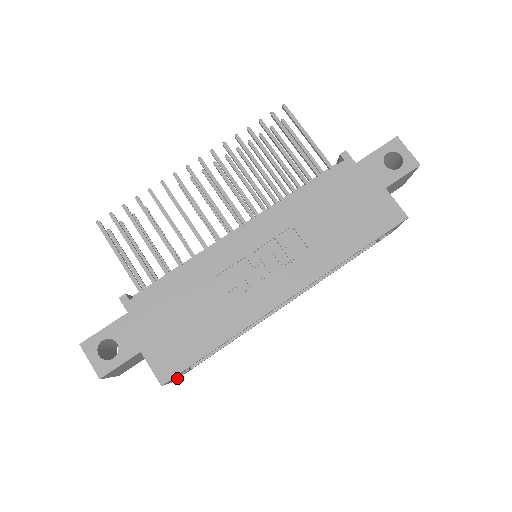
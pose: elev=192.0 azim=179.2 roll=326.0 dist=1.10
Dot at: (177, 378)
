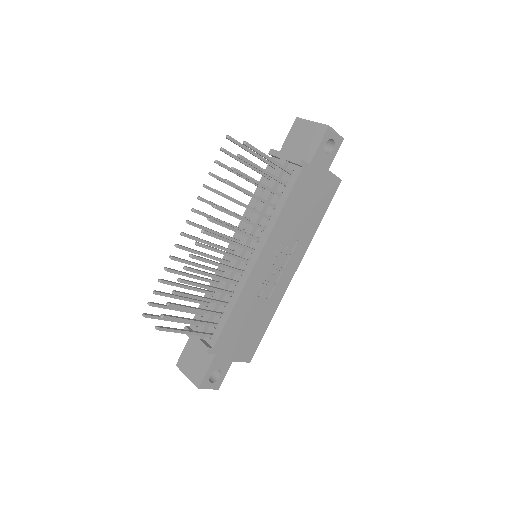
Dot at: occluded
